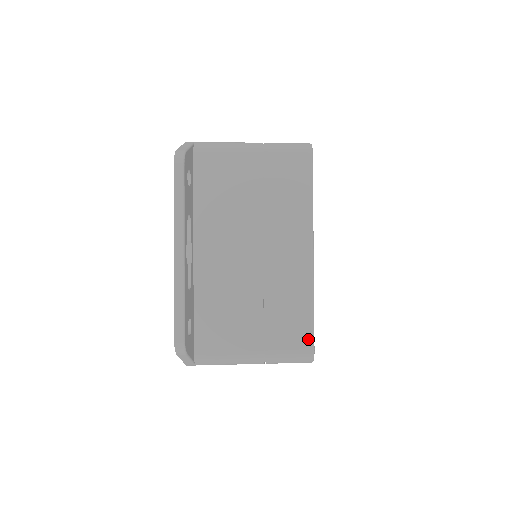
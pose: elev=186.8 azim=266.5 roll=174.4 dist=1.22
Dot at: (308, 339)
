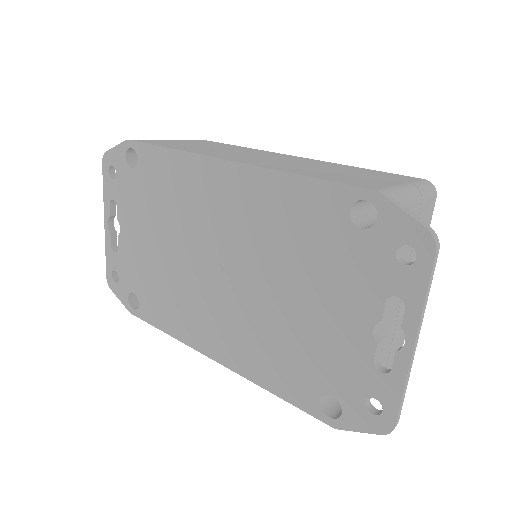
Dot at: occluded
